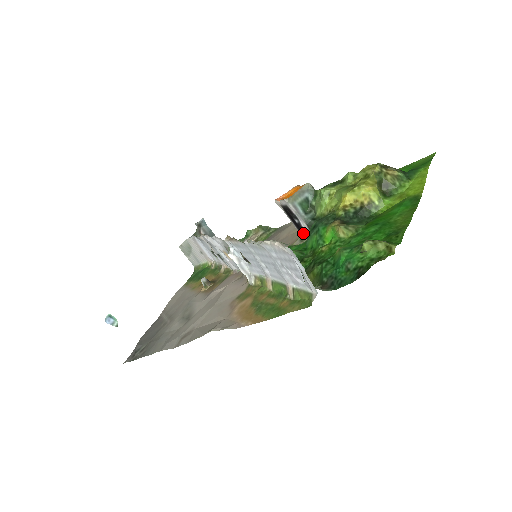
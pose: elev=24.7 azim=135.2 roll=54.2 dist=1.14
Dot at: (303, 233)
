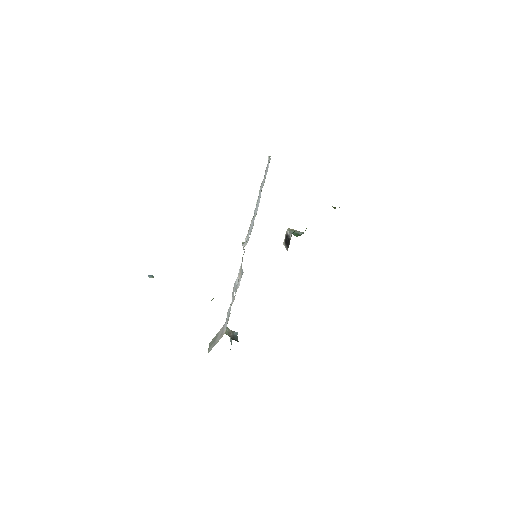
Dot at: occluded
